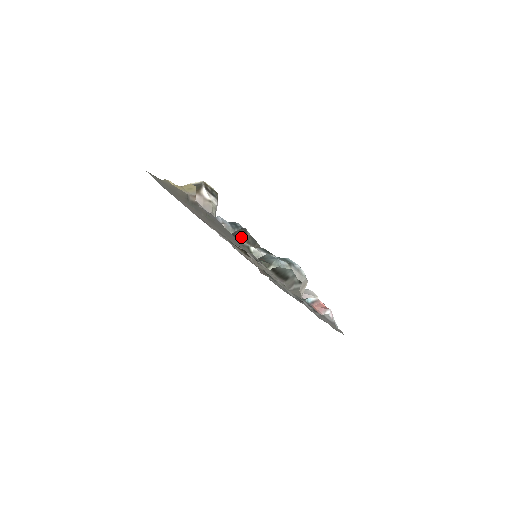
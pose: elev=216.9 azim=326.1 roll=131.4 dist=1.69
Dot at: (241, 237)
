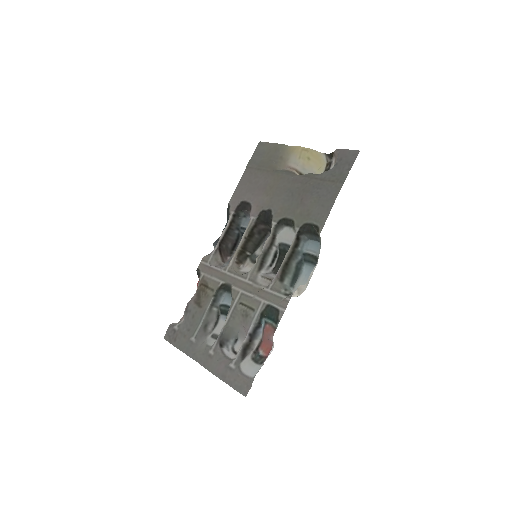
Dot at: occluded
